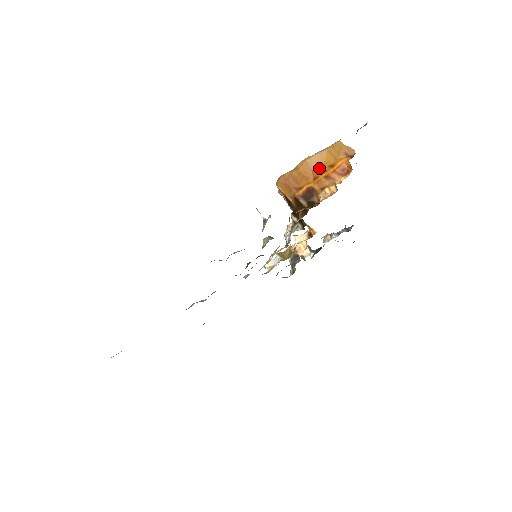
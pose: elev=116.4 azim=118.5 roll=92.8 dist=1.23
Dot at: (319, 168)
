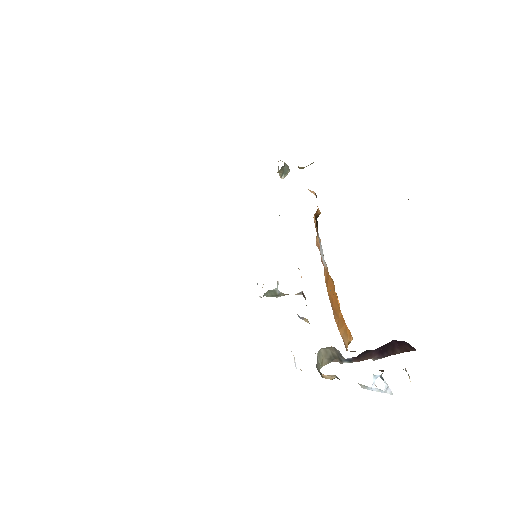
Dot at: occluded
